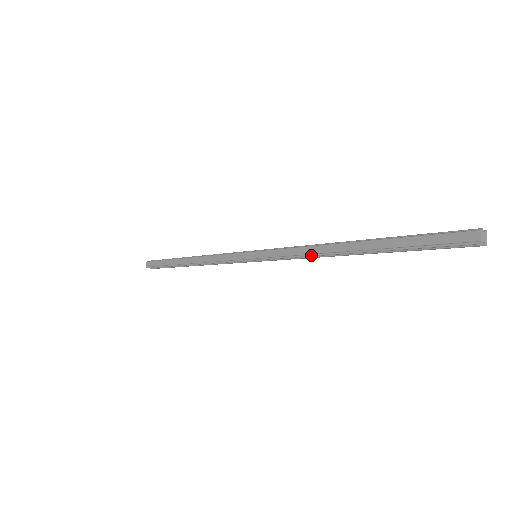
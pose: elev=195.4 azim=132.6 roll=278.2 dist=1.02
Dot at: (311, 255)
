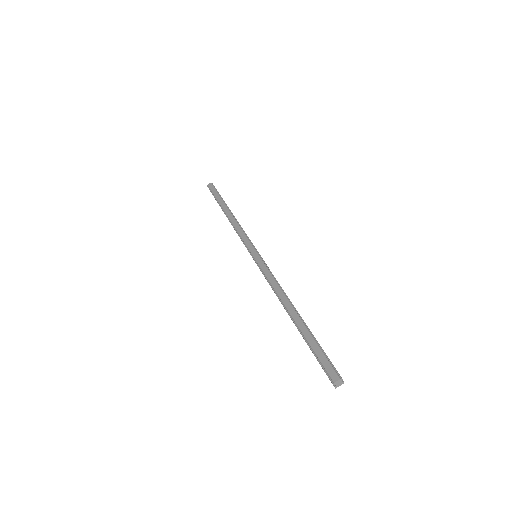
Dot at: (275, 291)
